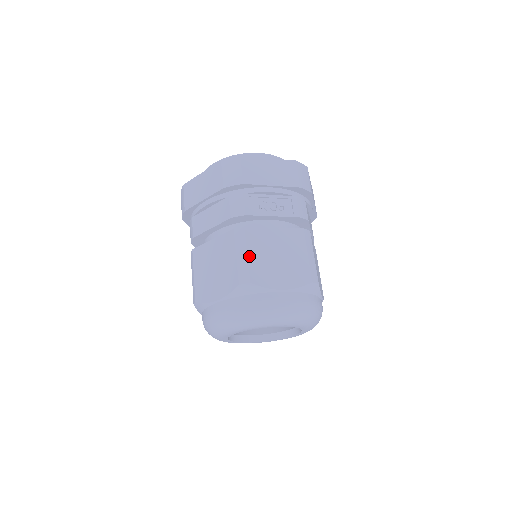
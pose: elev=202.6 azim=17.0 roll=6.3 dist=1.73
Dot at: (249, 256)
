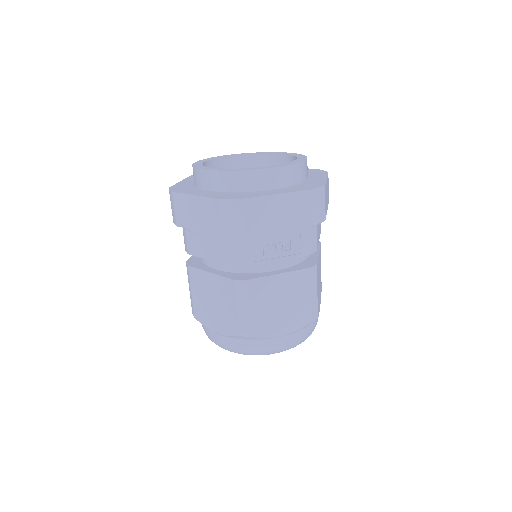
Dot at: (250, 311)
